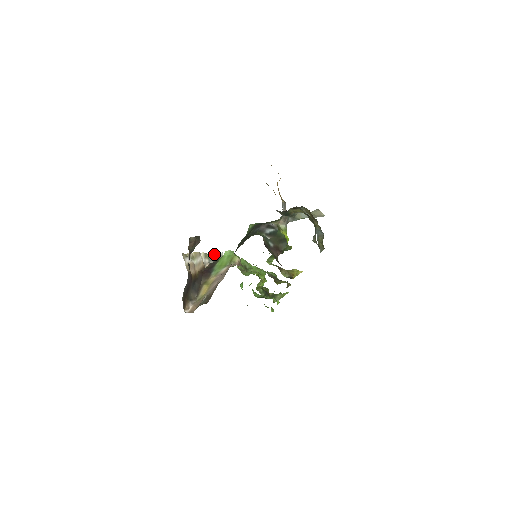
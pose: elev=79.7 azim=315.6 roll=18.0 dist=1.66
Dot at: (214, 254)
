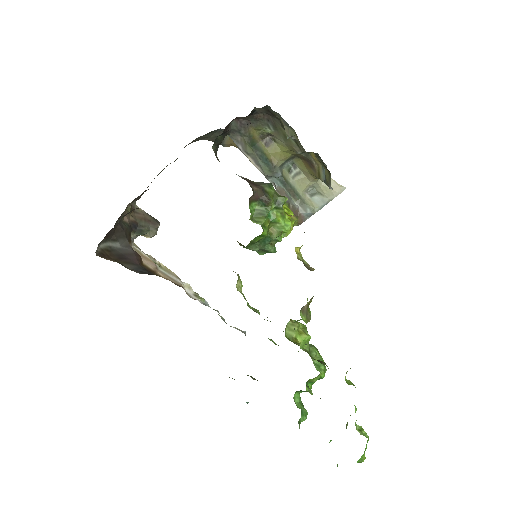
Dot at: (223, 318)
